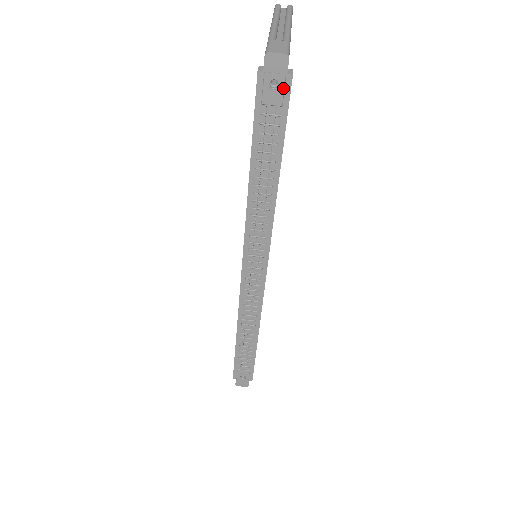
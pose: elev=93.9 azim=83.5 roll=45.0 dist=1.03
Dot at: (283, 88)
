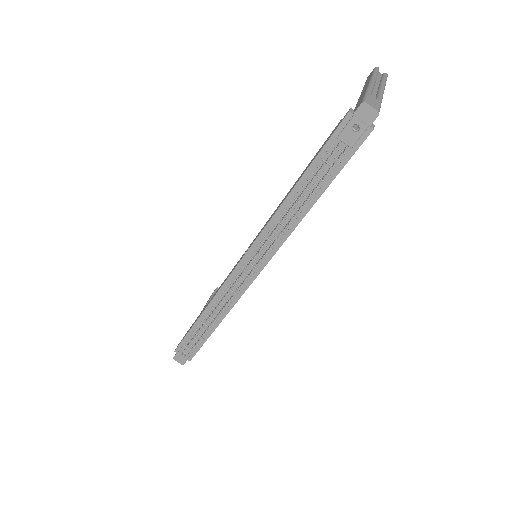
Dot at: (361, 135)
